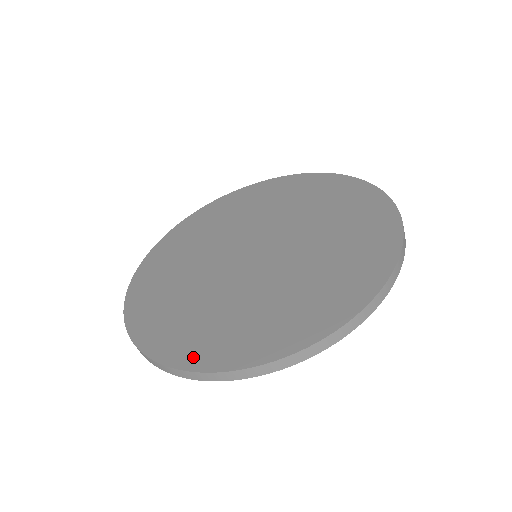
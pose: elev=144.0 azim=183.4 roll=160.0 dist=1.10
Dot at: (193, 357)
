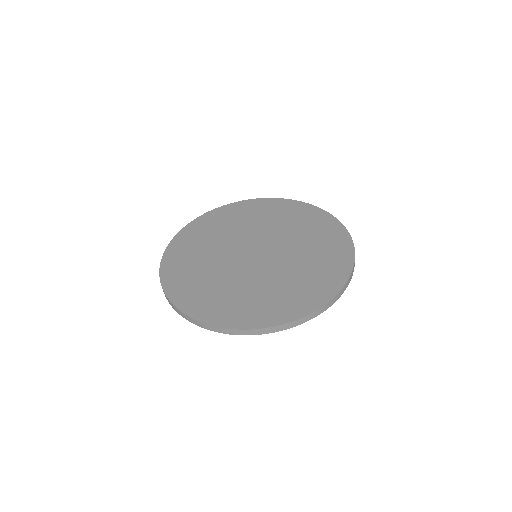
Dot at: (240, 321)
